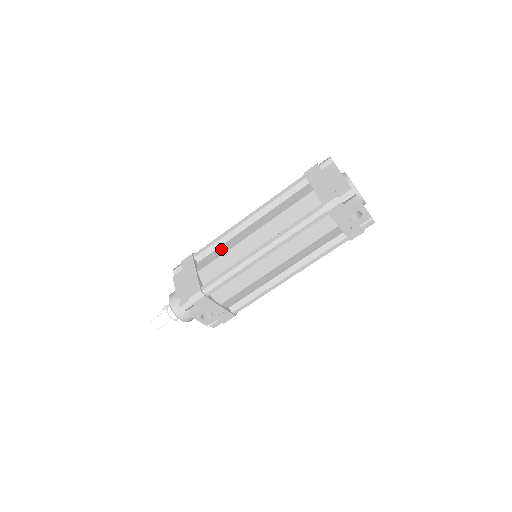
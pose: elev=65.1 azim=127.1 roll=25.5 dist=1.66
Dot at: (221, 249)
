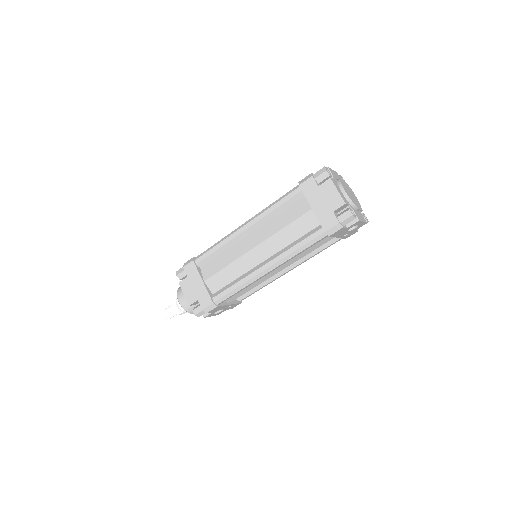
Dot at: (223, 258)
